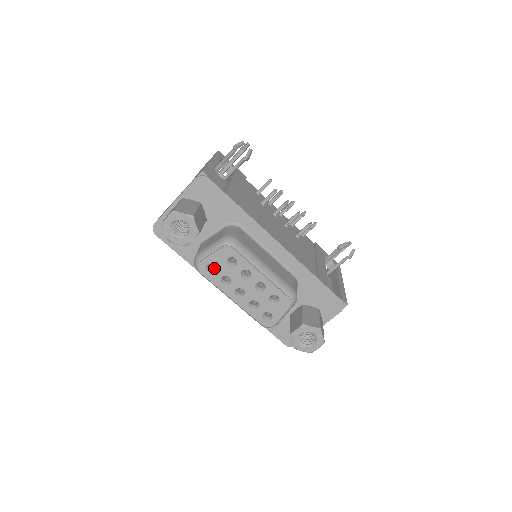
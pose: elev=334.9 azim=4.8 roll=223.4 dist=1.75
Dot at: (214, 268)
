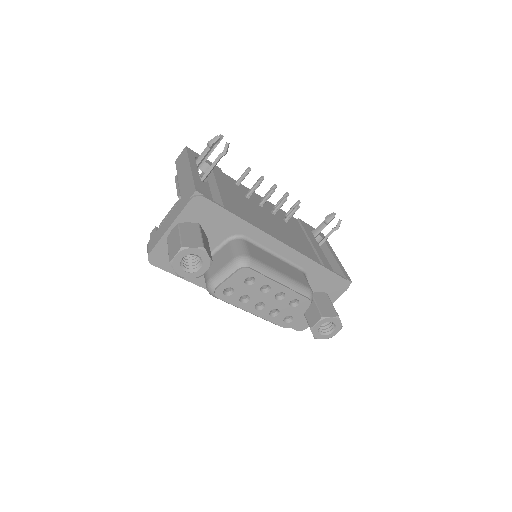
Dot at: (230, 290)
